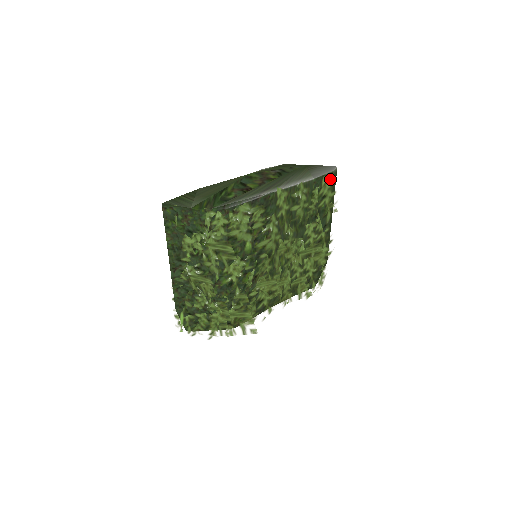
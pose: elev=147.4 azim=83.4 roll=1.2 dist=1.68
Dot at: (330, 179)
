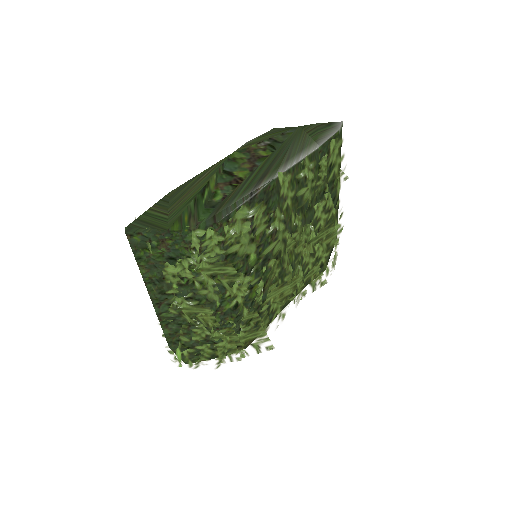
Dot at: (338, 141)
